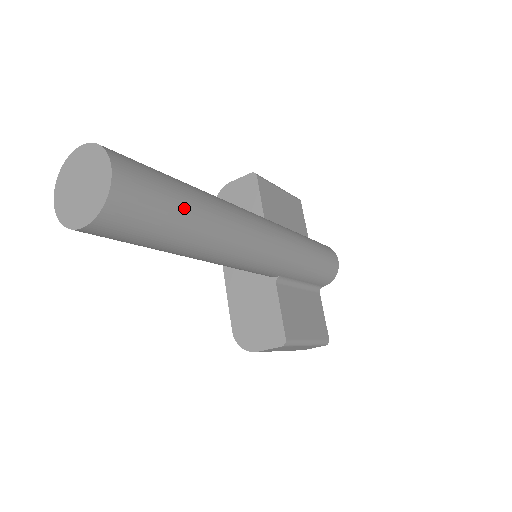
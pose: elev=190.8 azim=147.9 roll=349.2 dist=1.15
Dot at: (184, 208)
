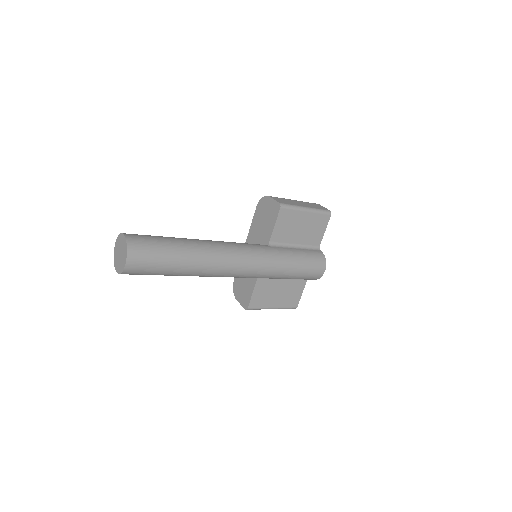
Dot at: (170, 269)
